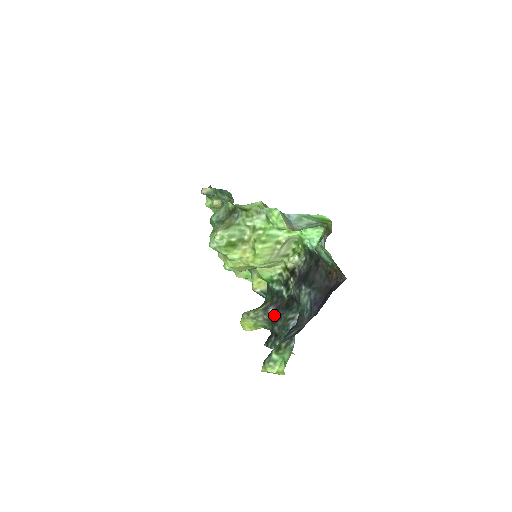
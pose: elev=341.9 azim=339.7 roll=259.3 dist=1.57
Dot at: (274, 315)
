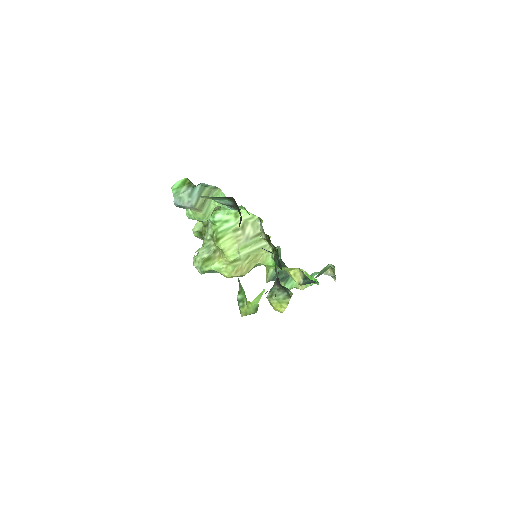
Dot at: (277, 279)
